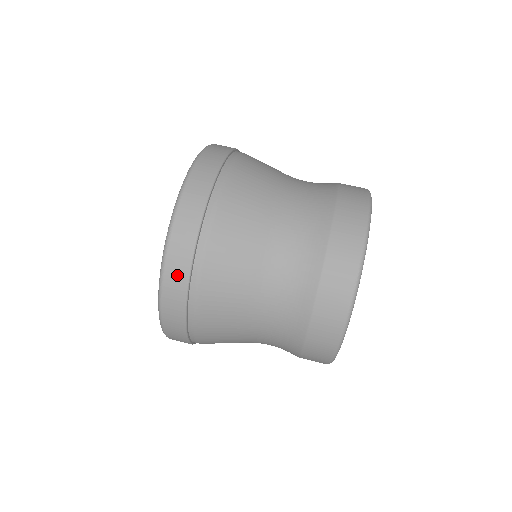
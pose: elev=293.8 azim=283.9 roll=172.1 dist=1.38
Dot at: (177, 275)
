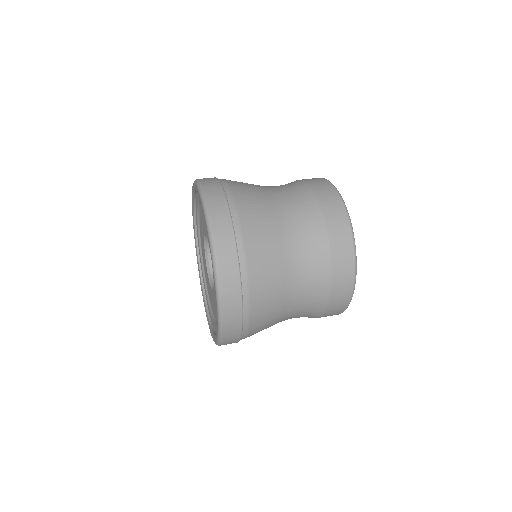
Dot at: (216, 196)
